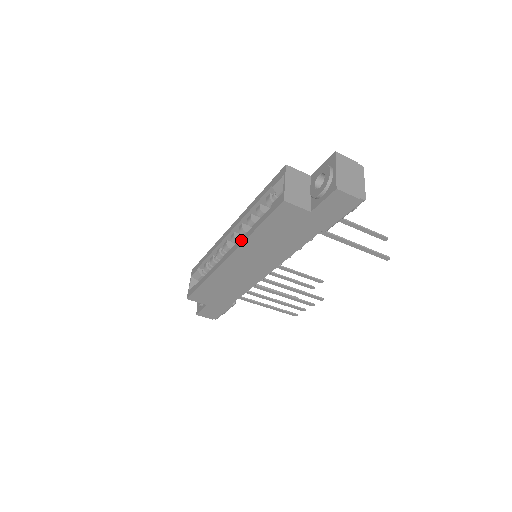
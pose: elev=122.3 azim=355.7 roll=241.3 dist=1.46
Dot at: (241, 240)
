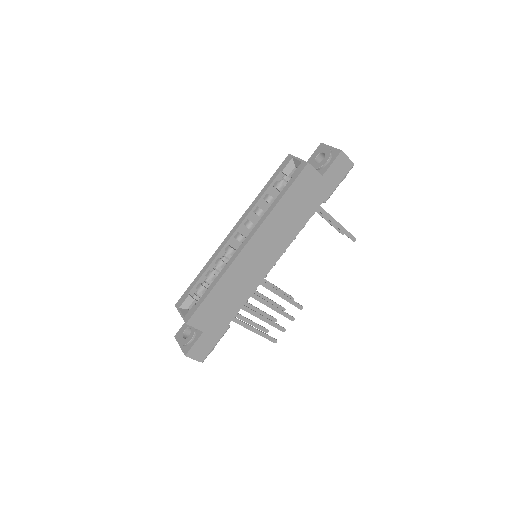
Dot at: (262, 218)
